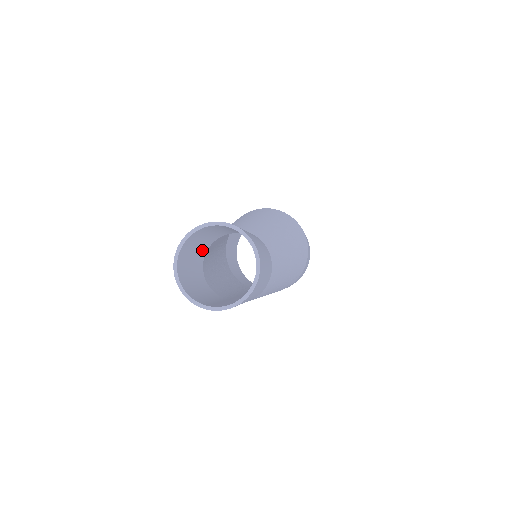
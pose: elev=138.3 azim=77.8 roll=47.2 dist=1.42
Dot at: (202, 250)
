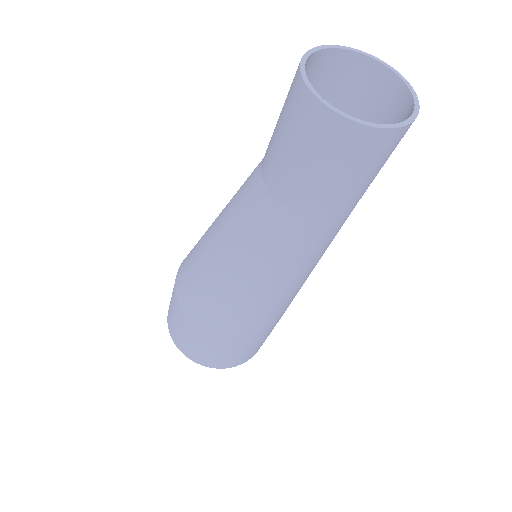
Dot at: (273, 163)
